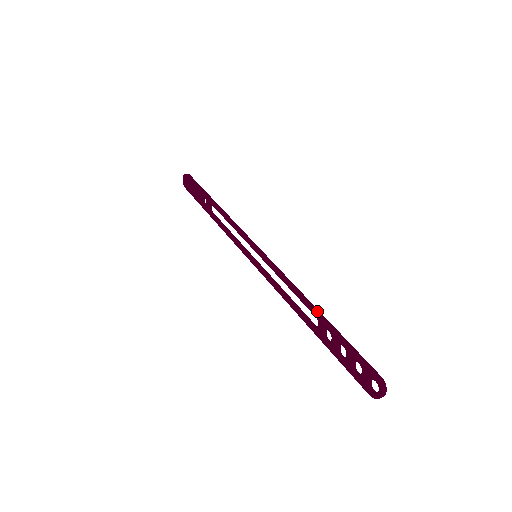
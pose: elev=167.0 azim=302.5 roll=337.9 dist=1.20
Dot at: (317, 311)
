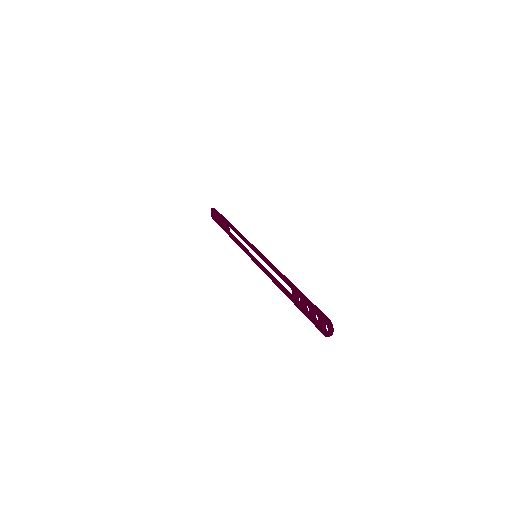
Dot at: (291, 284)
